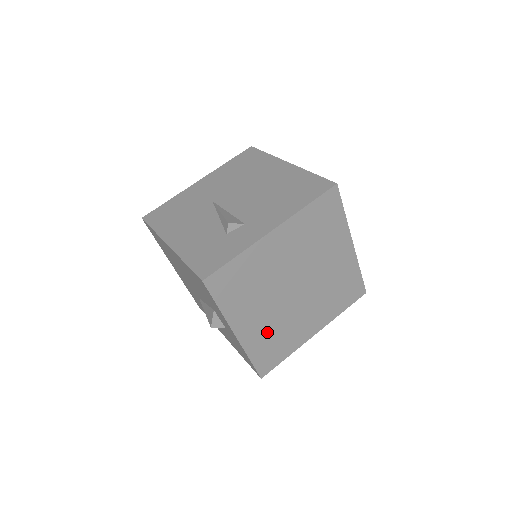
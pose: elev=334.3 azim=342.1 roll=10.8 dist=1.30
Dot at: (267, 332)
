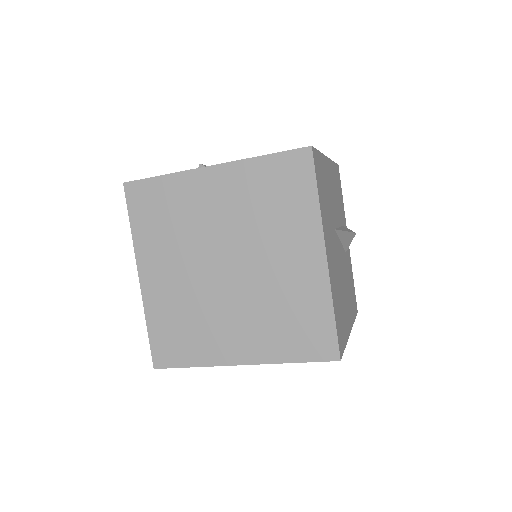
Dot at: (176, 304)
